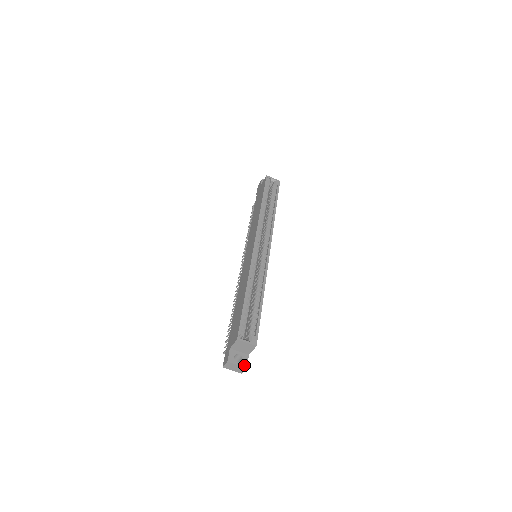
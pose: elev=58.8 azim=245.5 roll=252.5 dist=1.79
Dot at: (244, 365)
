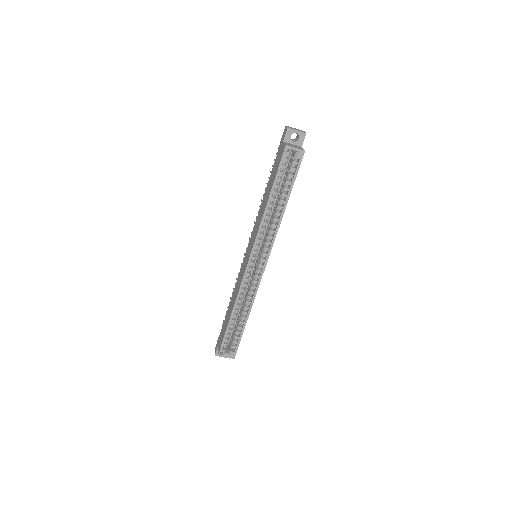
Dot at: occluded
